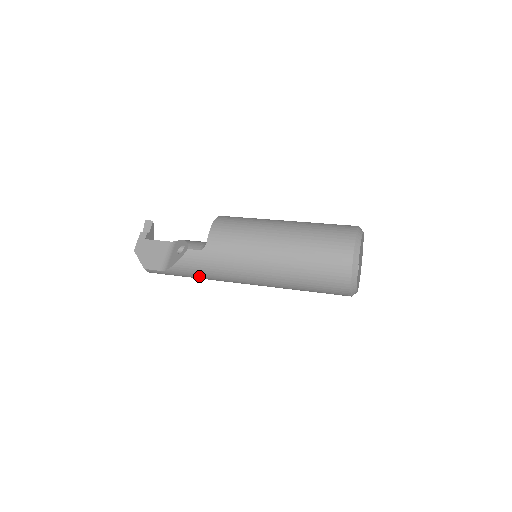
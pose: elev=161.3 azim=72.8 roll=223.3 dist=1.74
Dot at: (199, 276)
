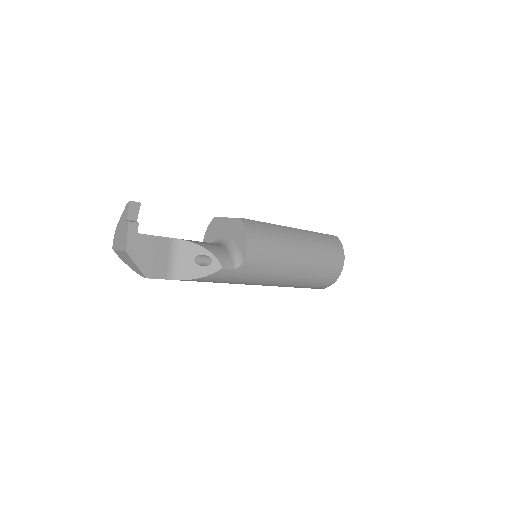
Dot at: occluded
